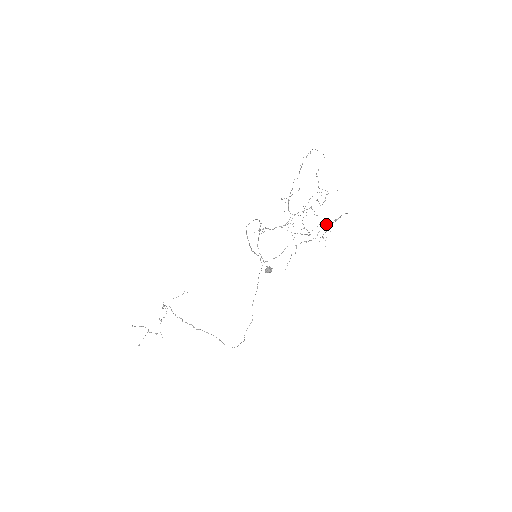
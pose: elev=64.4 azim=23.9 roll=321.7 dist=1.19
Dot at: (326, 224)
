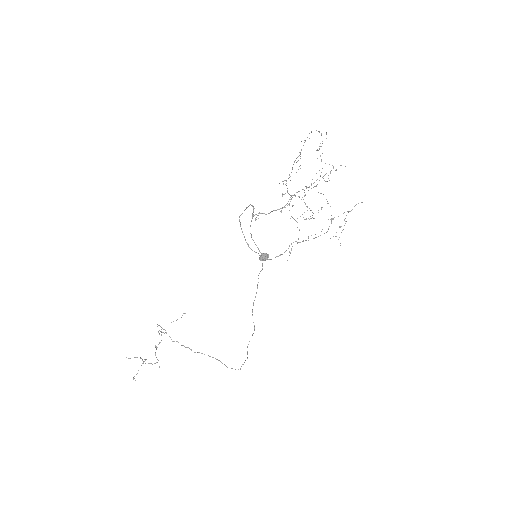
Dot at: (338, 216)
